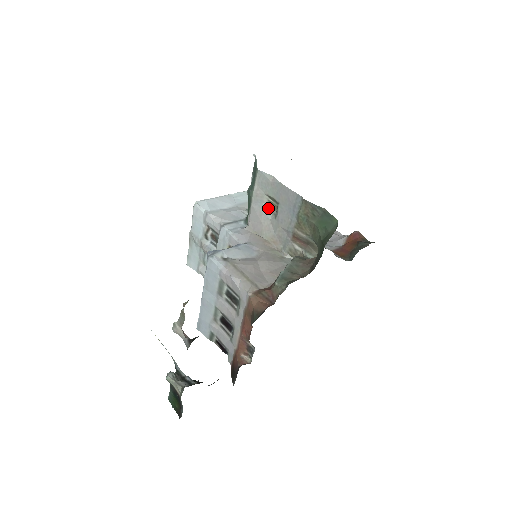
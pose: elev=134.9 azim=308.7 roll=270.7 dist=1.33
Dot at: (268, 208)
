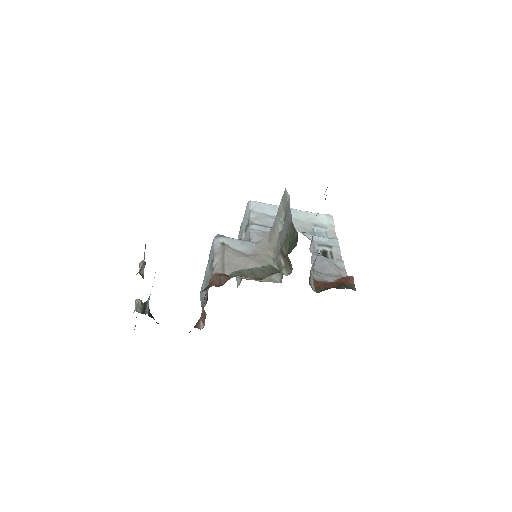
Dot at: (283, 223)
